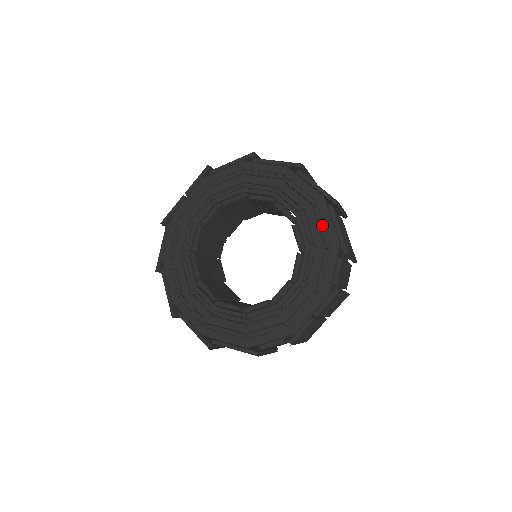
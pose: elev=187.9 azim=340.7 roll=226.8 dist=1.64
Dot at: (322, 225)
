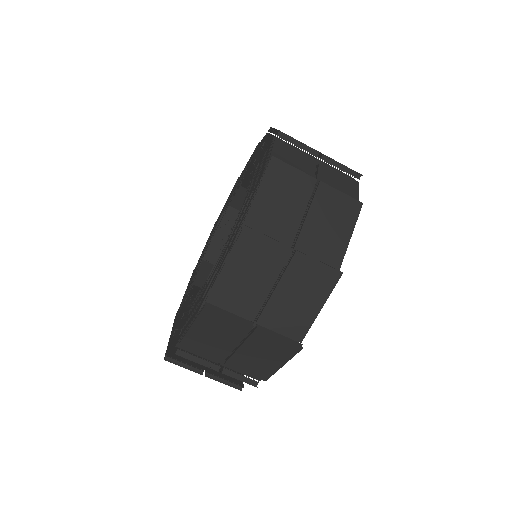
Dot at: occluded
